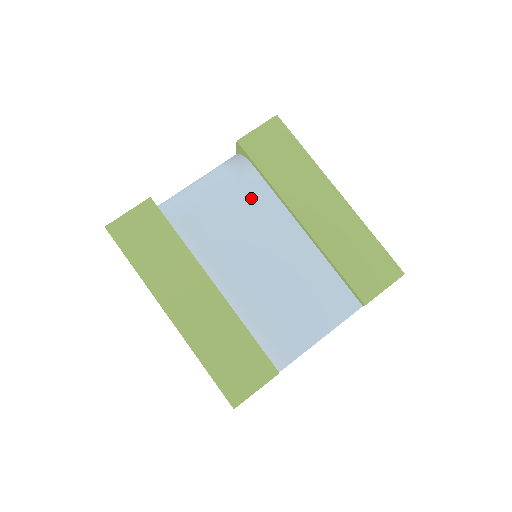
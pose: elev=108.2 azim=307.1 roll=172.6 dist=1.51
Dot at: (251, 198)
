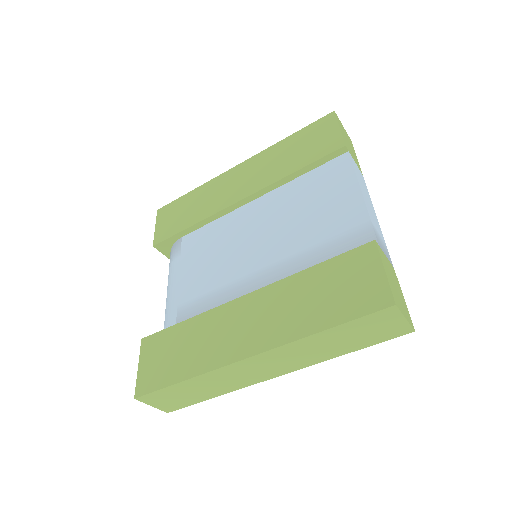
Dot at: (201, 245)
